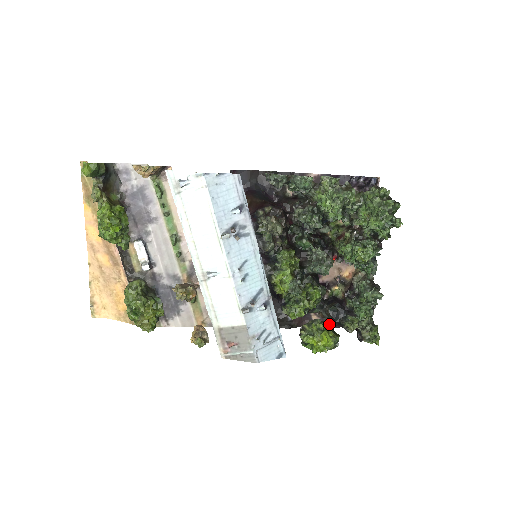
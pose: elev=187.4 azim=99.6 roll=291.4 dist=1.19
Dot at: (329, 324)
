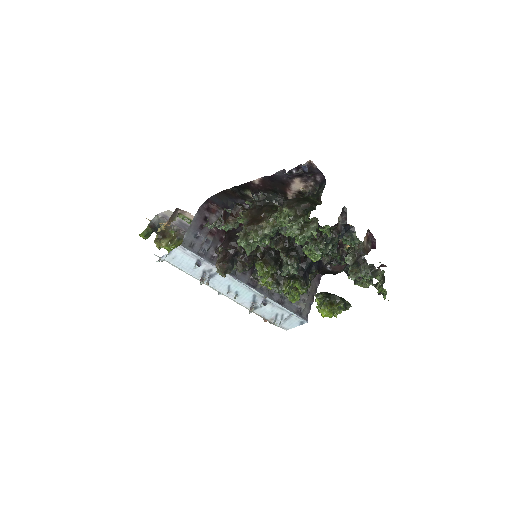
Dot at: (327, 299)
